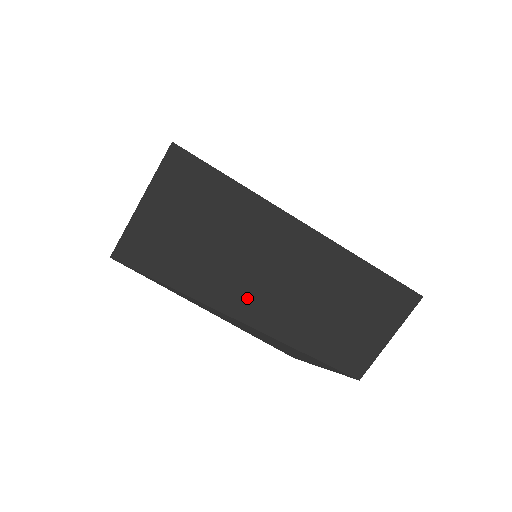
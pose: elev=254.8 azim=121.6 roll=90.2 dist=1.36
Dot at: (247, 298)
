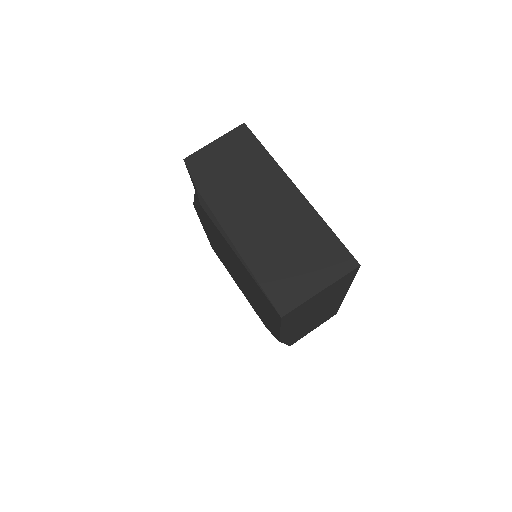
Dot at: (300, 325)
